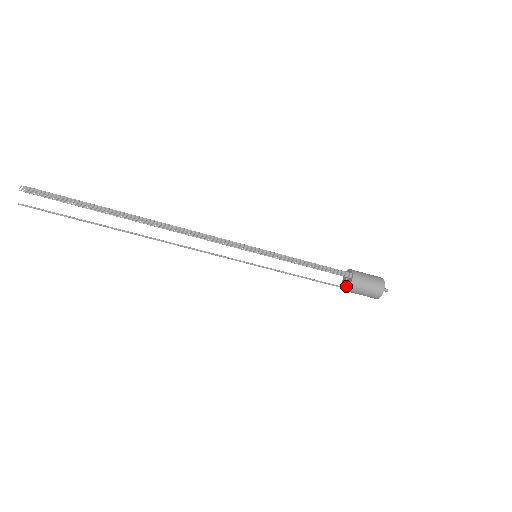
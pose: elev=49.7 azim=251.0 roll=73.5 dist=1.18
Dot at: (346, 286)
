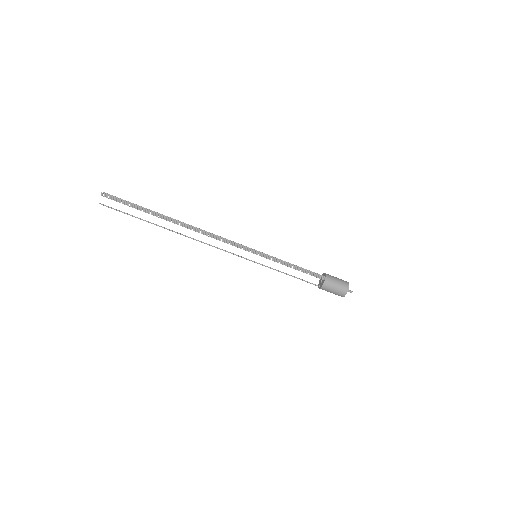
Dot at: (320, 285)
